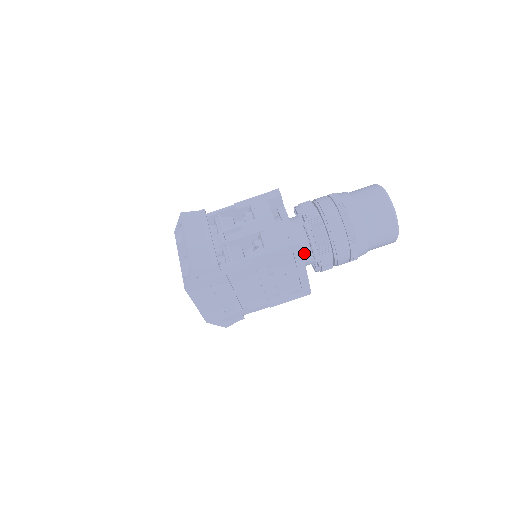
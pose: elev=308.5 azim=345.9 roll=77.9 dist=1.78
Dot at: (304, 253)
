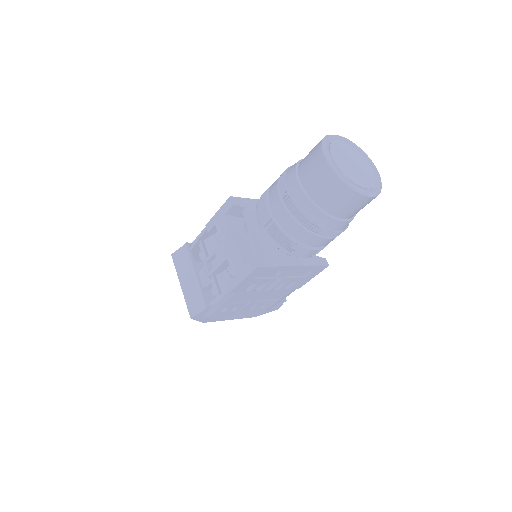
Dot at: occluded
